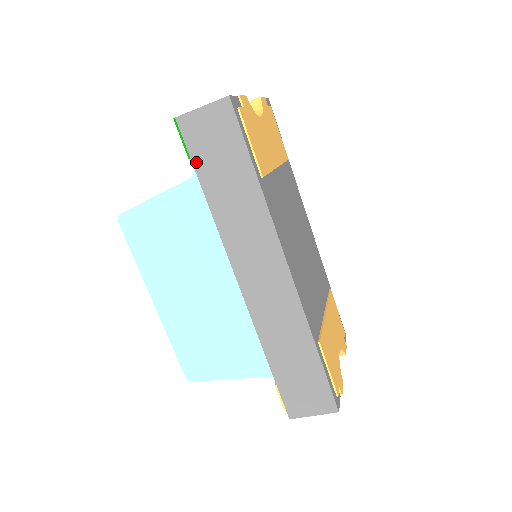
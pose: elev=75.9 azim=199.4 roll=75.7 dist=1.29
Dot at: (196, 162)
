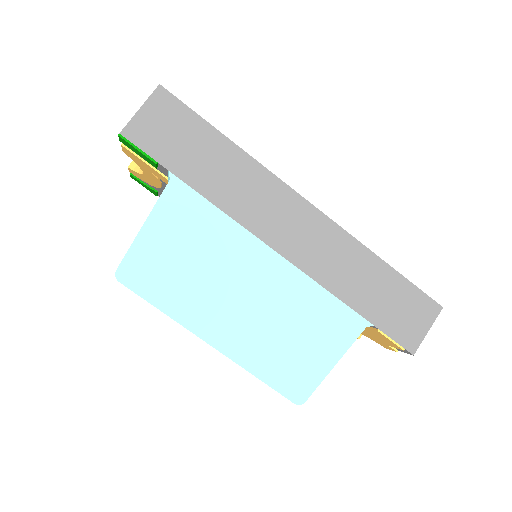
Dot at: (165, 162)
